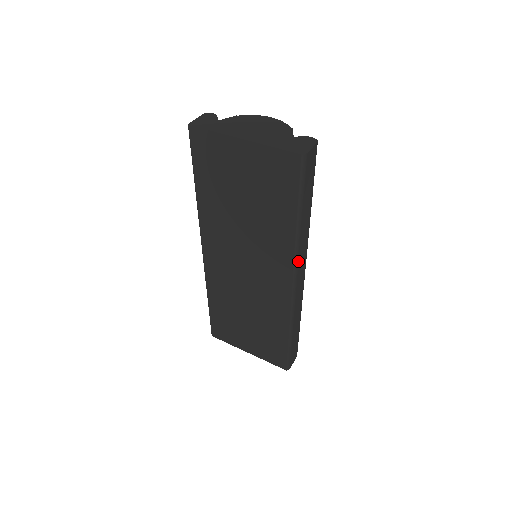
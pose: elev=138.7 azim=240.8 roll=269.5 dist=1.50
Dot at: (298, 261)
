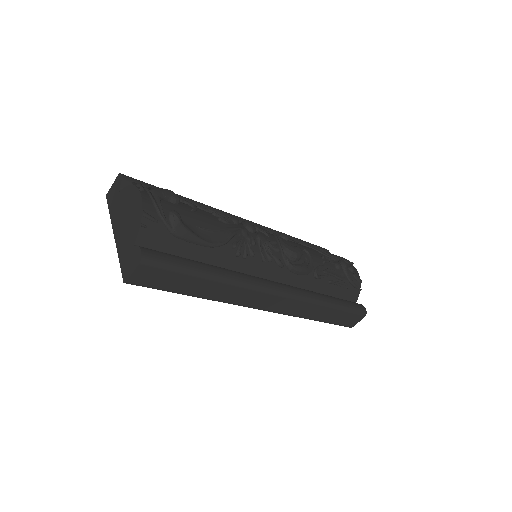
Dot at: (240, 304)
